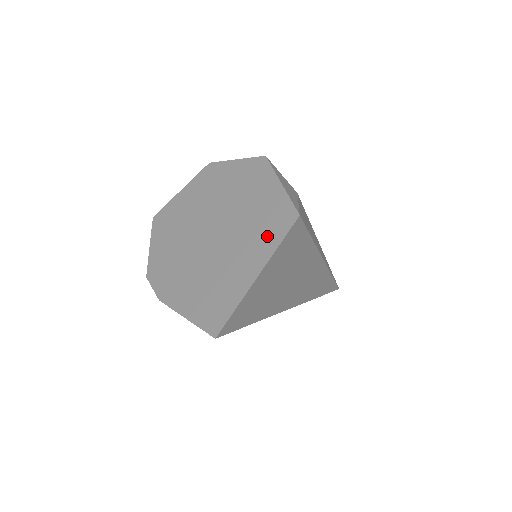
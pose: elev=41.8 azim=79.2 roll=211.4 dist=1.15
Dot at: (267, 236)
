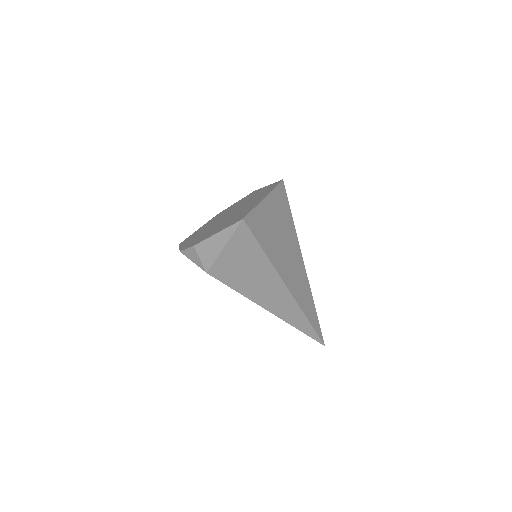
Dot at: (265, 192)
